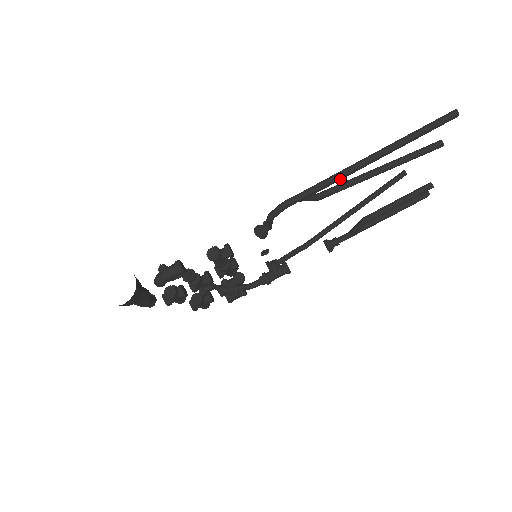
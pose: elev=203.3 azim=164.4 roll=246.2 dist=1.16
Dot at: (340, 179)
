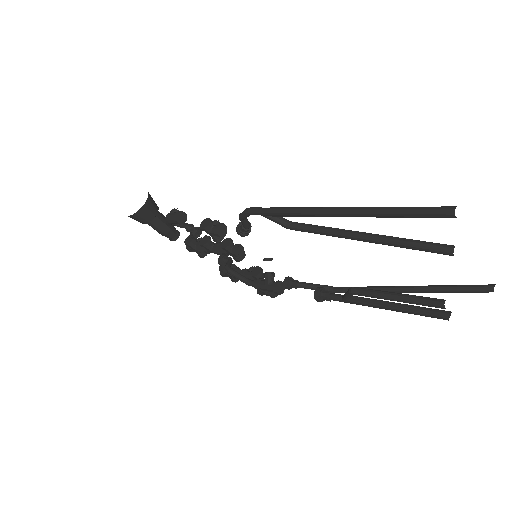
Dot at: (299, 215)
